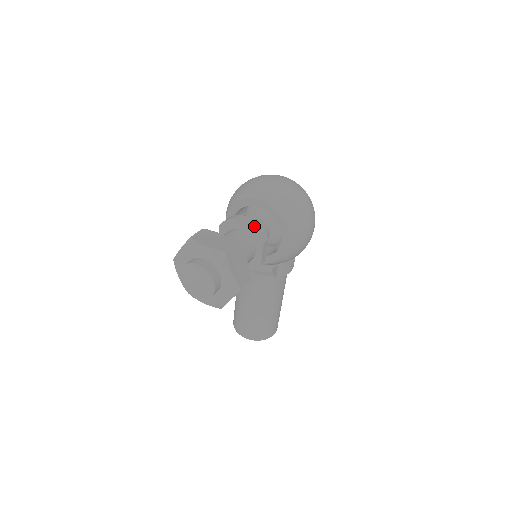
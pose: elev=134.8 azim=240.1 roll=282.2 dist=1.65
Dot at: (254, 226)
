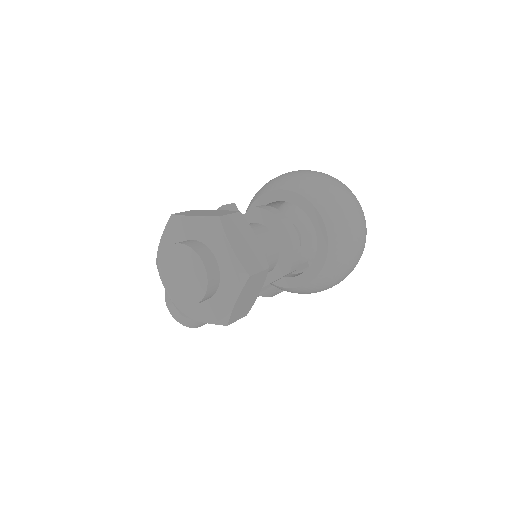
Dot at: (294, 247)
